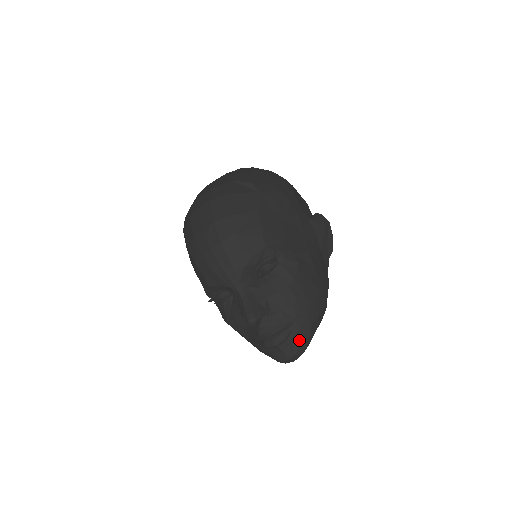
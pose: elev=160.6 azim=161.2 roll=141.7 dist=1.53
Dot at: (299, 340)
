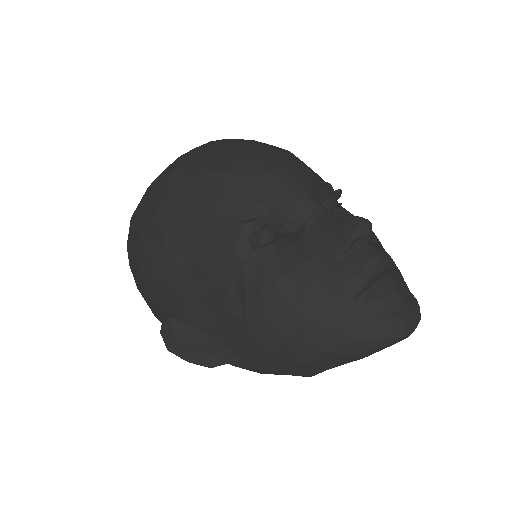
Dot at: (410, 292)
